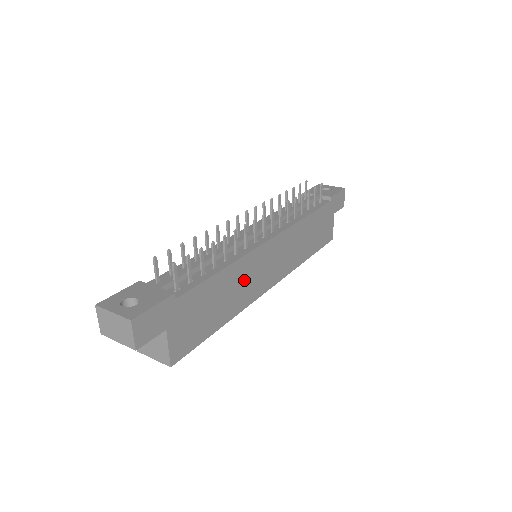
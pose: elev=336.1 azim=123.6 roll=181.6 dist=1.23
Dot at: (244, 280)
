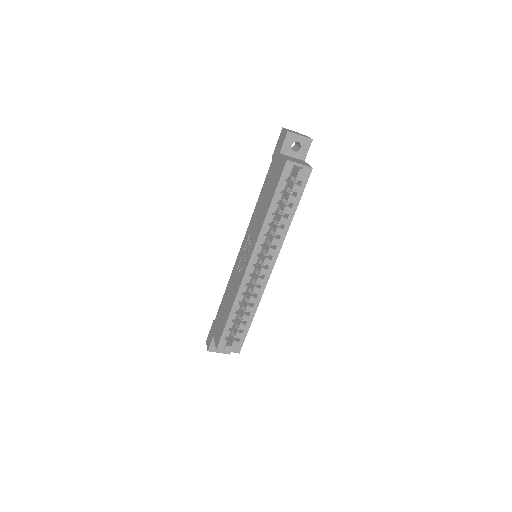
Dot at: occluded
